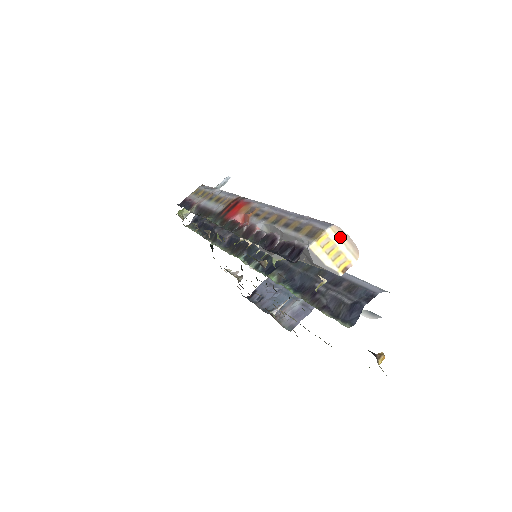
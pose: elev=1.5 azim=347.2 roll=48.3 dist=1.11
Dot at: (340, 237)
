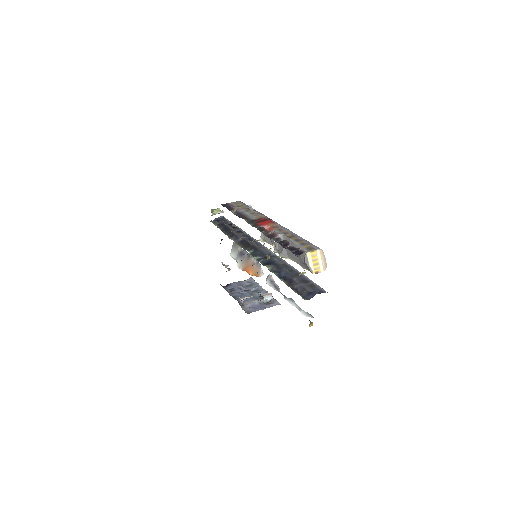
Dot at: (322, 257)
